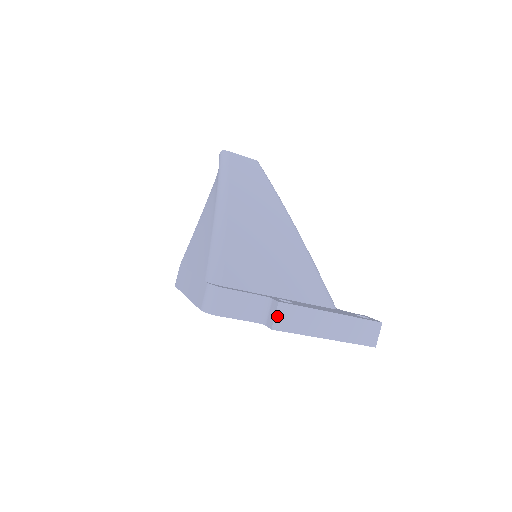
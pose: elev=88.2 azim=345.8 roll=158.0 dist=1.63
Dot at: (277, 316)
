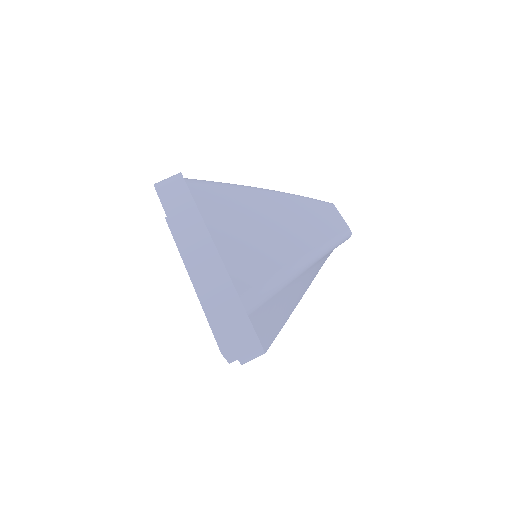
Dot at: (181, 213)
